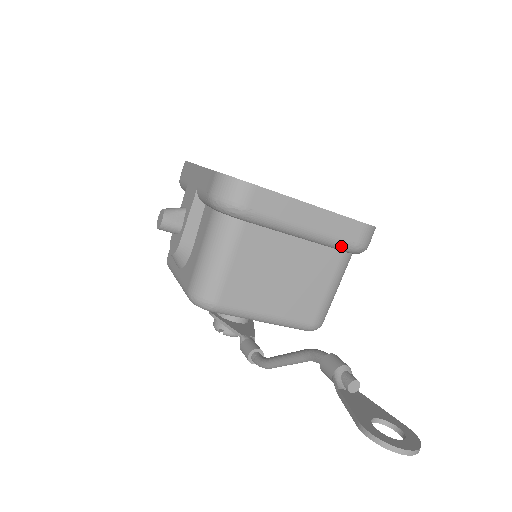
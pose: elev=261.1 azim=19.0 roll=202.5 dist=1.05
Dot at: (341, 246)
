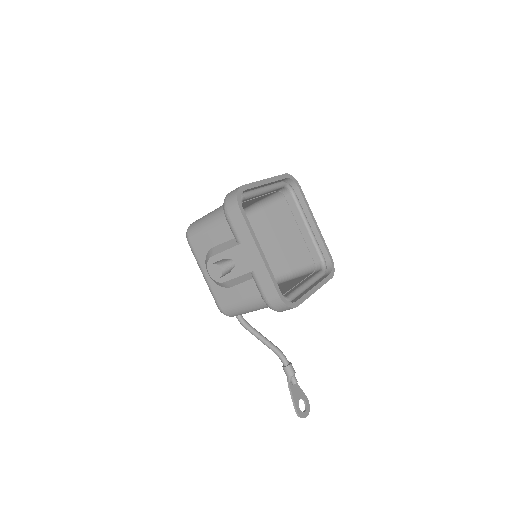
Dot at: occluded
